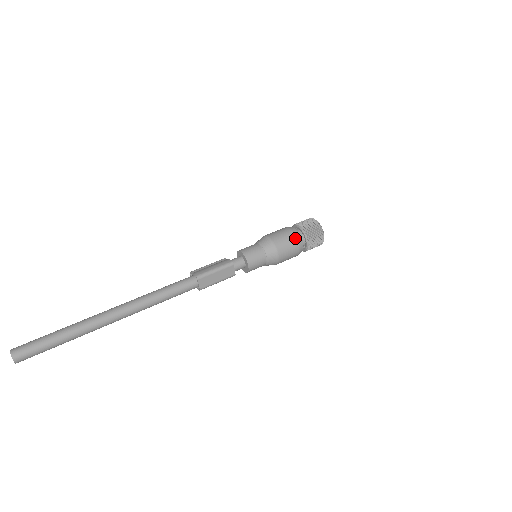
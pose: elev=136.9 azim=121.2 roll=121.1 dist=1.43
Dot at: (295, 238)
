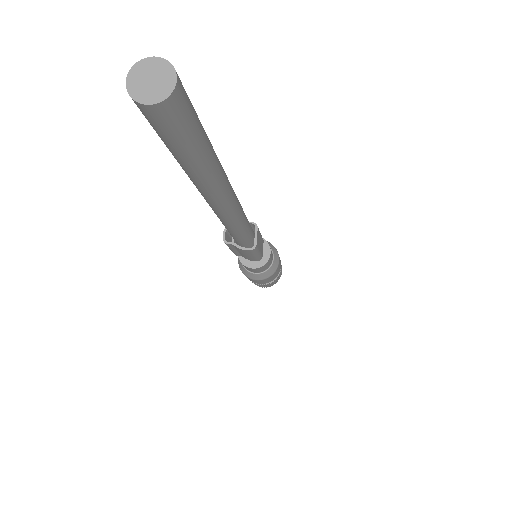
Dot at: occluded
